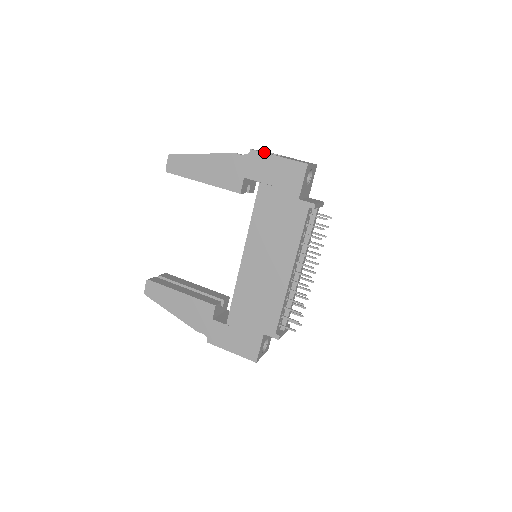
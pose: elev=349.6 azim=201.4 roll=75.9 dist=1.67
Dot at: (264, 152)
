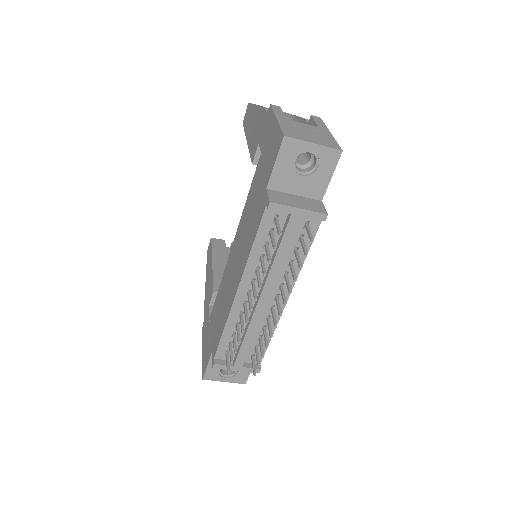
Dot at: (276, 111)
